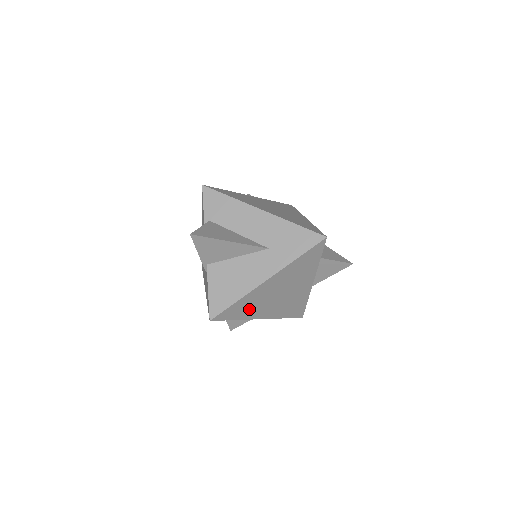
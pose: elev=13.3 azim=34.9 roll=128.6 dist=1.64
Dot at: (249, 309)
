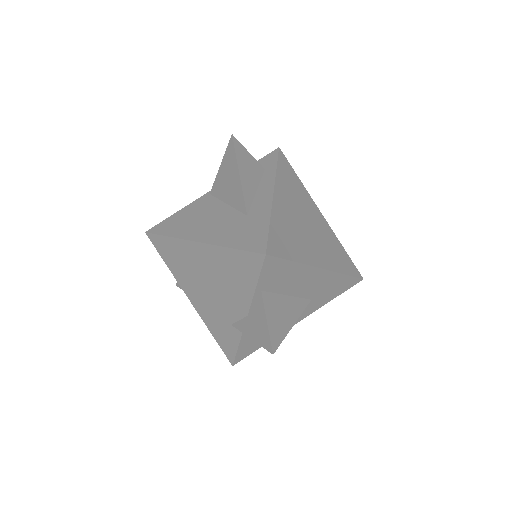
Dot at: occluded
